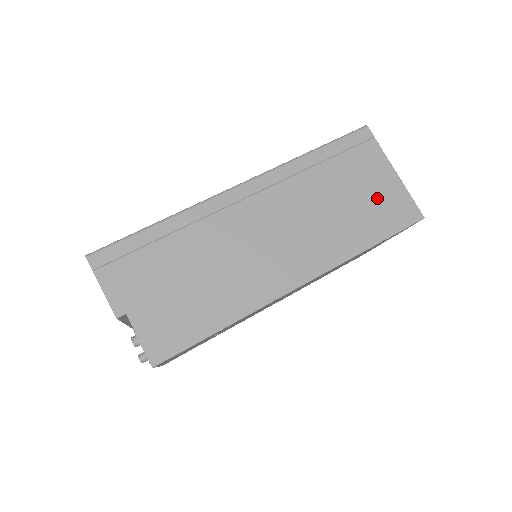
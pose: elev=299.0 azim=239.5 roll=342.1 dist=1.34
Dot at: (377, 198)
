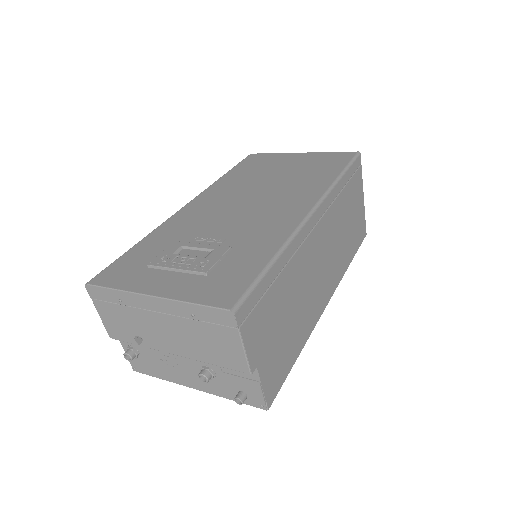
Dot at: (357, 220)
